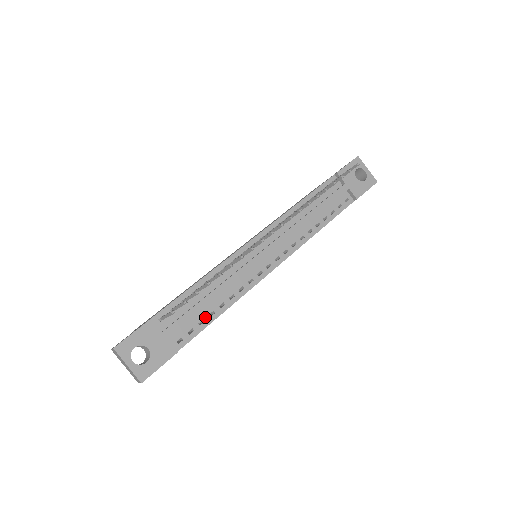
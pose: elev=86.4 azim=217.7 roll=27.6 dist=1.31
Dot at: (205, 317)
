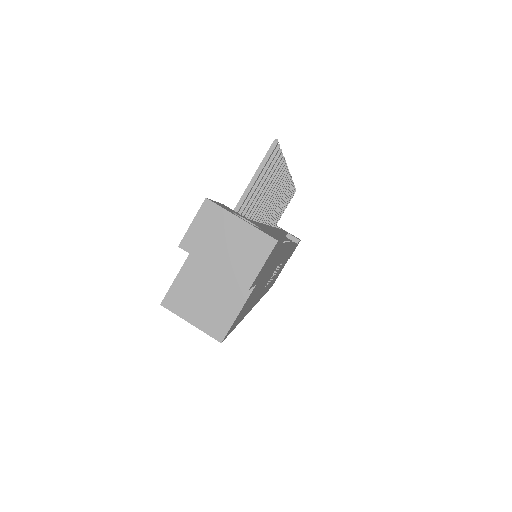
Dot at: occluded
